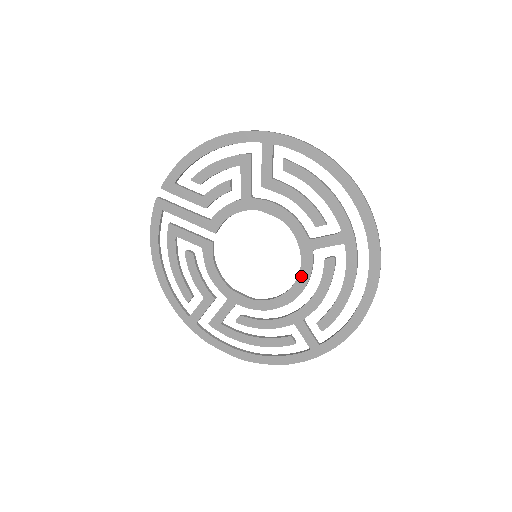
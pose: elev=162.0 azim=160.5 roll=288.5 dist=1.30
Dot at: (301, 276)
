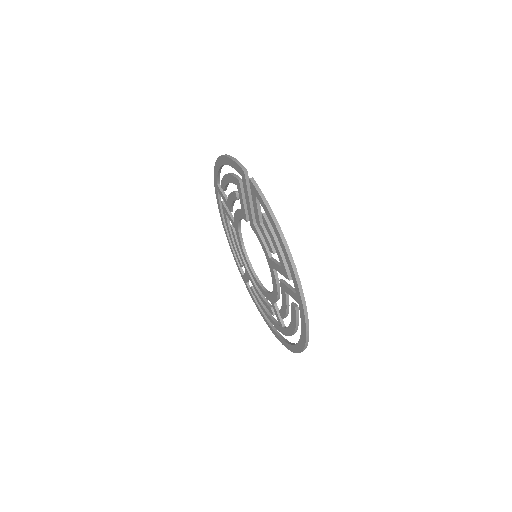
Dot at: (260, 287)
